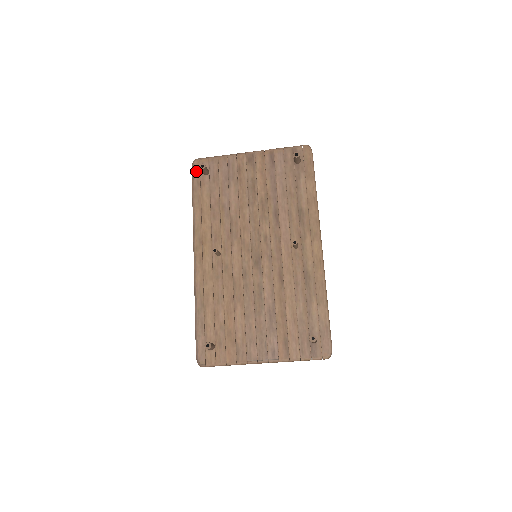
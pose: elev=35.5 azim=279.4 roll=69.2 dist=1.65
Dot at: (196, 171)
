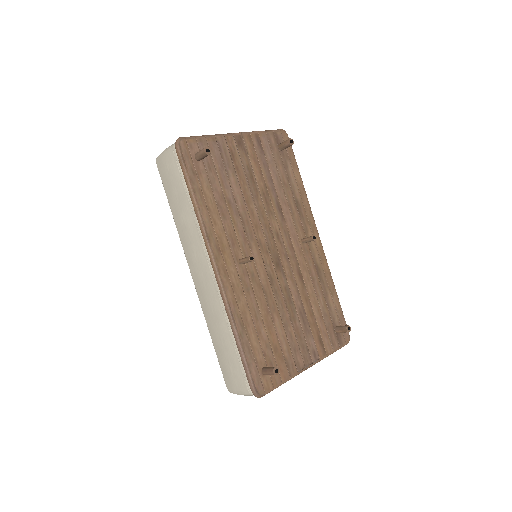
Dot at: (186, 155)
